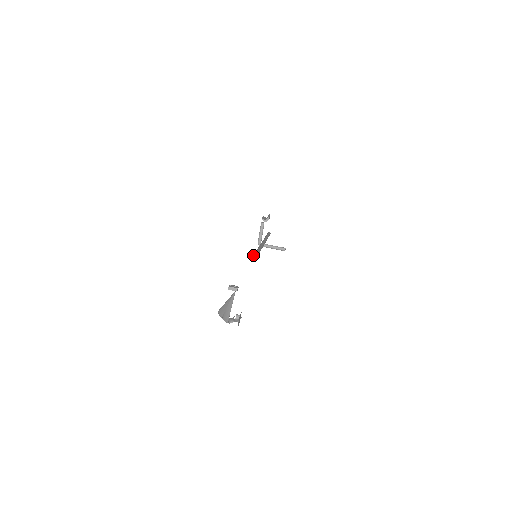
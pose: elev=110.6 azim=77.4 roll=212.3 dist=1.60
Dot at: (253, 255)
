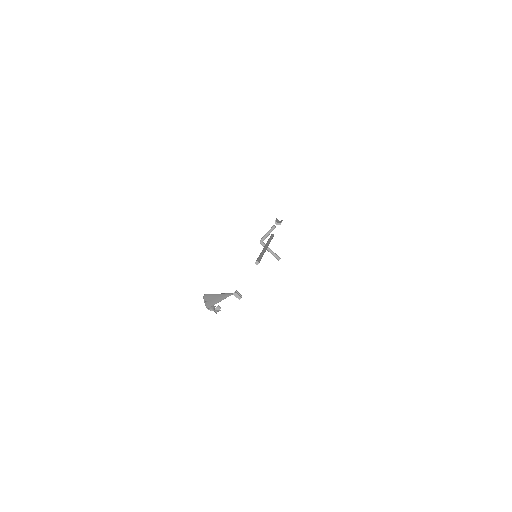
Dot at: (258, 259)
